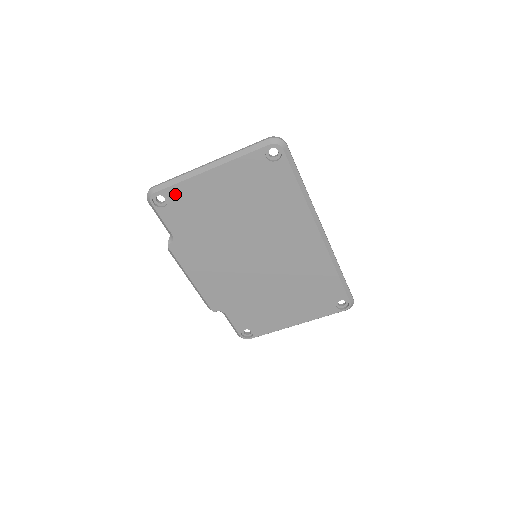
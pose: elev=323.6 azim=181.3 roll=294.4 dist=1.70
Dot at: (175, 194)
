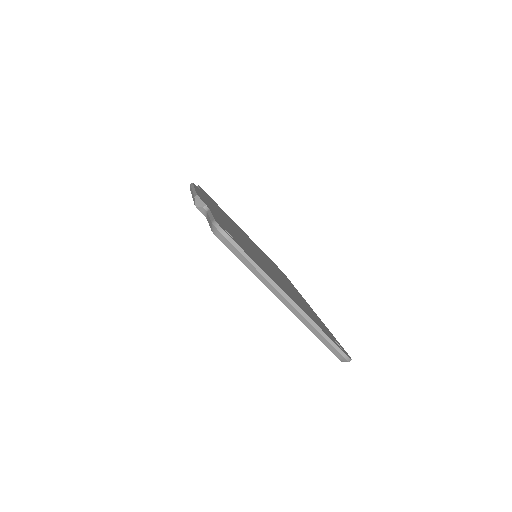
Dot at: occluded
